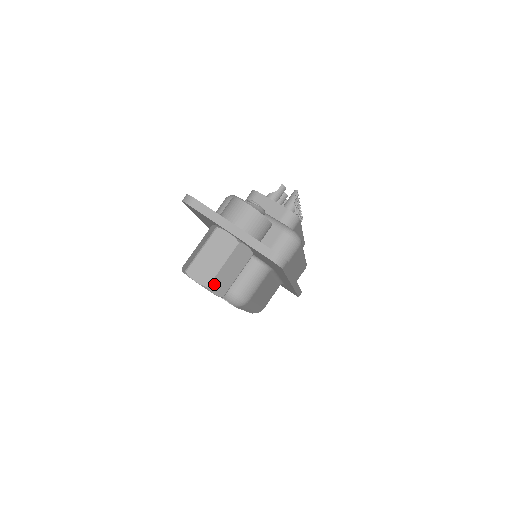
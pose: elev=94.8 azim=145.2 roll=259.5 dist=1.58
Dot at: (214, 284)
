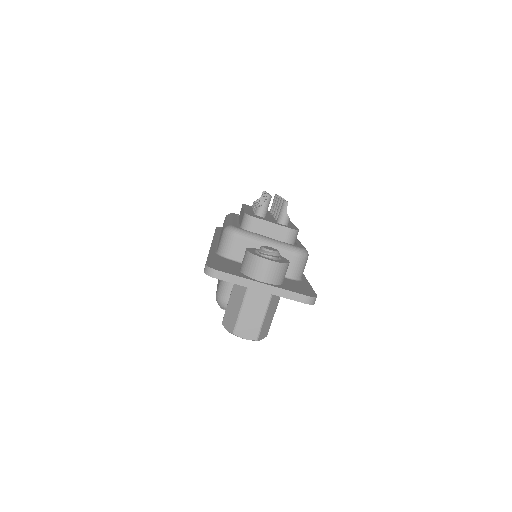
Dot at: (261, 334)
